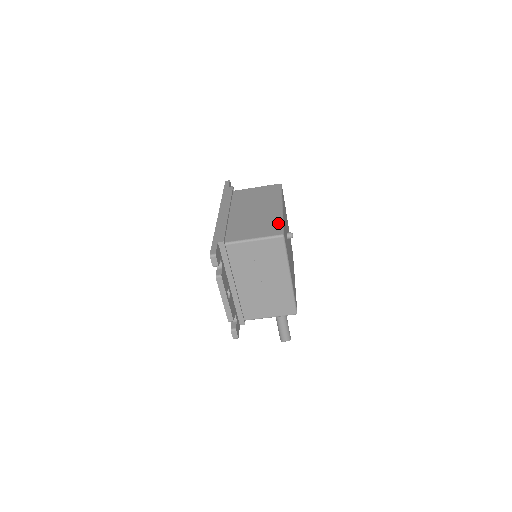
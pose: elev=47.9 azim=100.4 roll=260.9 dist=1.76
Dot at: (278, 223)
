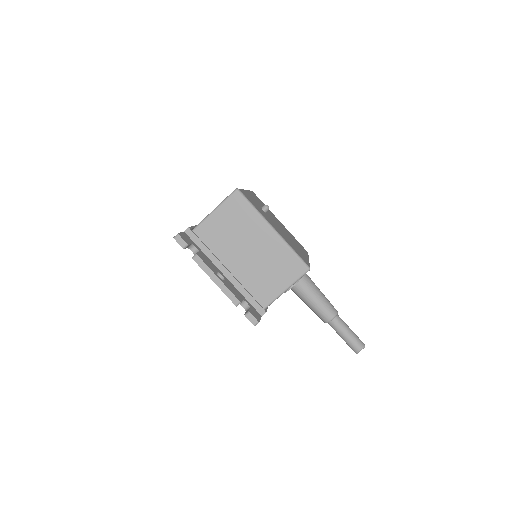
Dot at: occluded
